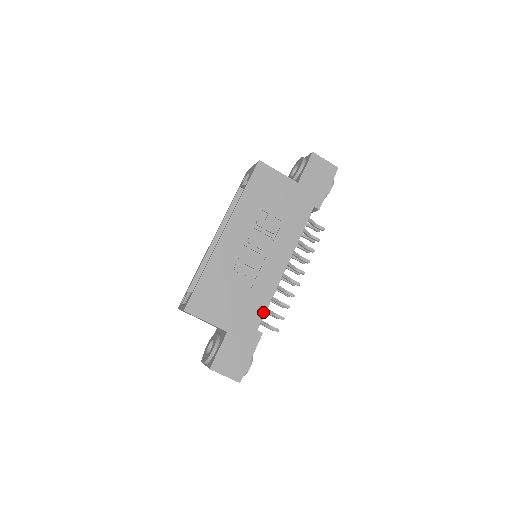
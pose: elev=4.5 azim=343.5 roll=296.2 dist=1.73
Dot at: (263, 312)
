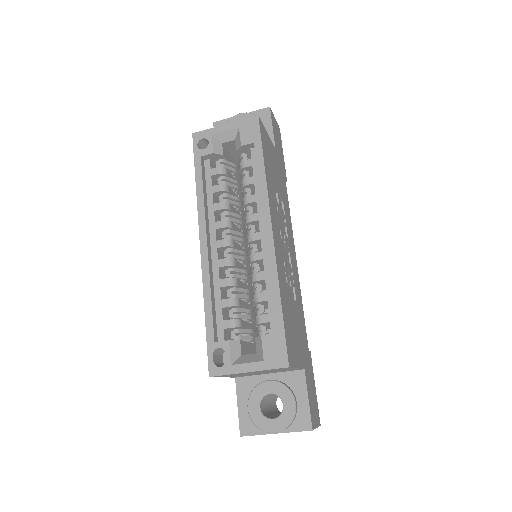
Dot at: occluded
